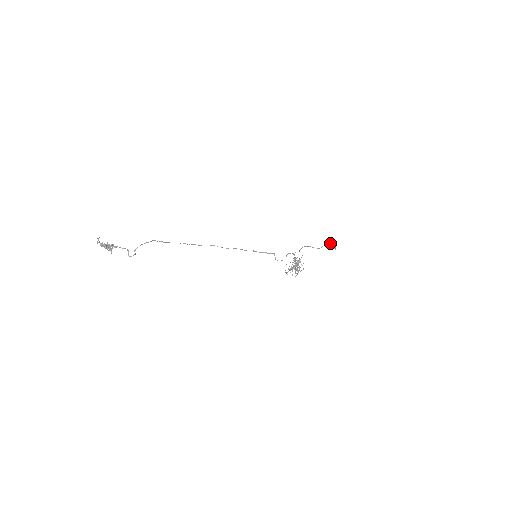
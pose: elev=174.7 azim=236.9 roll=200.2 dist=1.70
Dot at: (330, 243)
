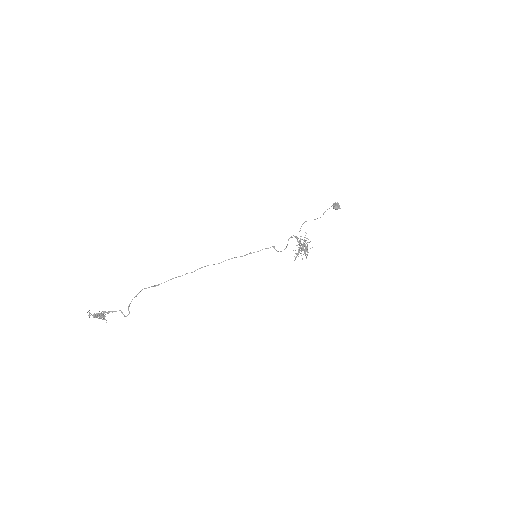
Dot at: (332, 205)
